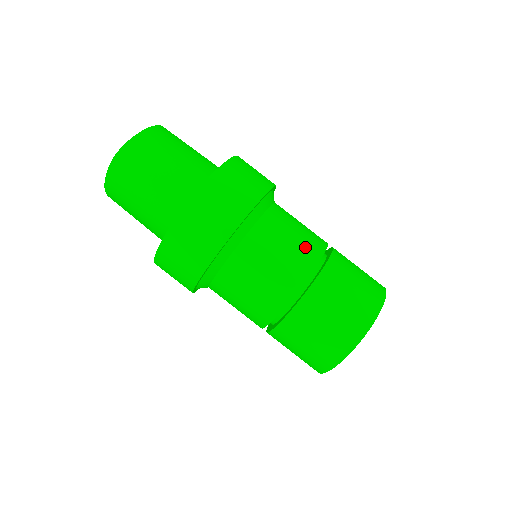
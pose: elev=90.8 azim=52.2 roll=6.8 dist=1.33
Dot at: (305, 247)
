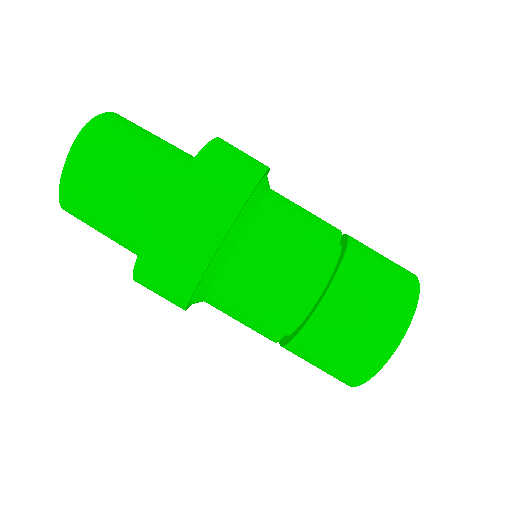
Dot at: (322, 222)
